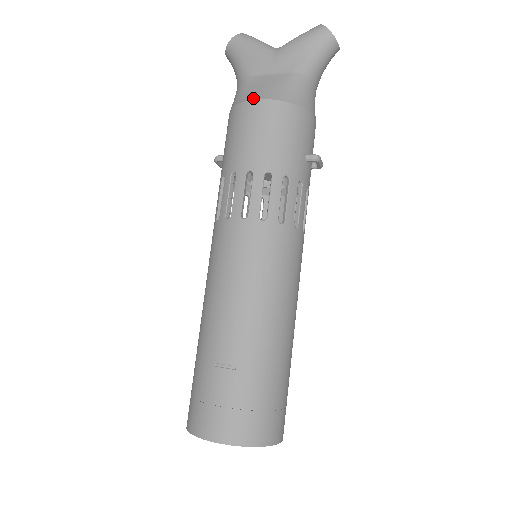
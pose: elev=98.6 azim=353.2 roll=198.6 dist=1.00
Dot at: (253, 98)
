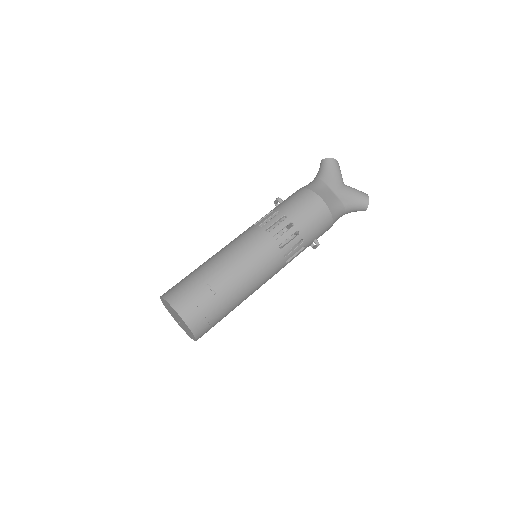
Dot at: (321, 196)
